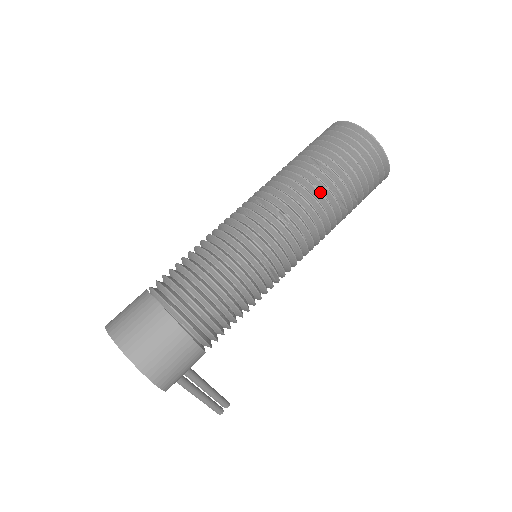
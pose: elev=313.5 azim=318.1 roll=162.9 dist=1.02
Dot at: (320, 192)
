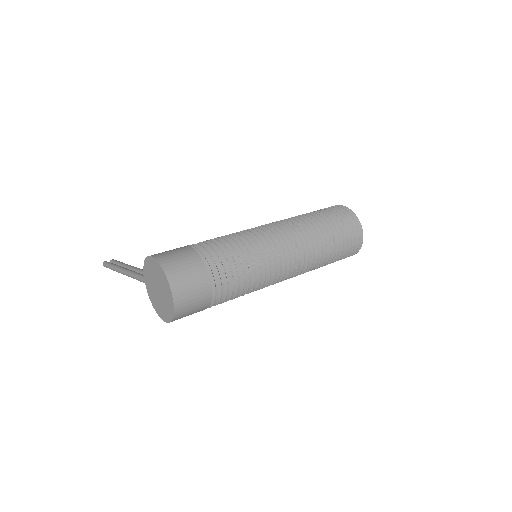
Dot at: (321, 262)
